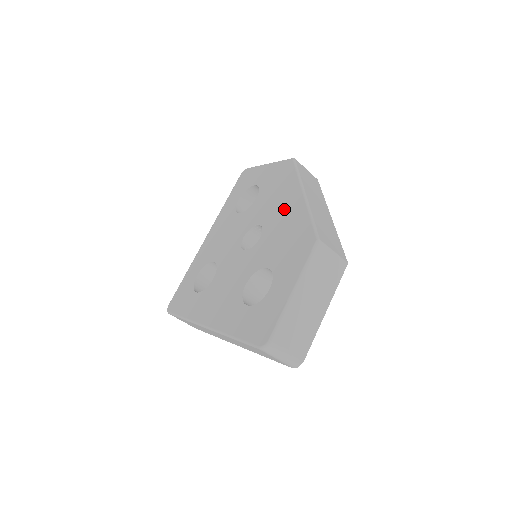
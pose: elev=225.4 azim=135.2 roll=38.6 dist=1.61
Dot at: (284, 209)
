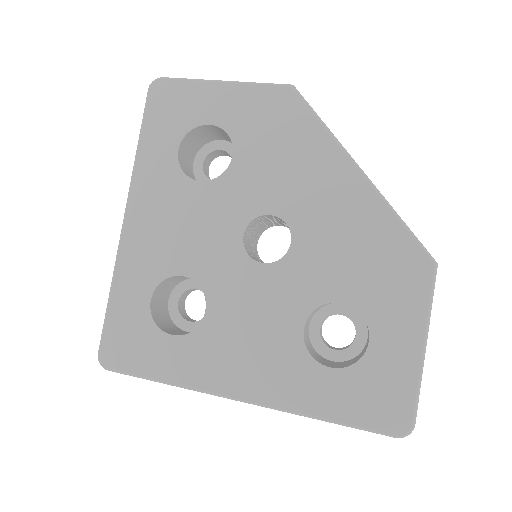
Dot at: (326, 194)
